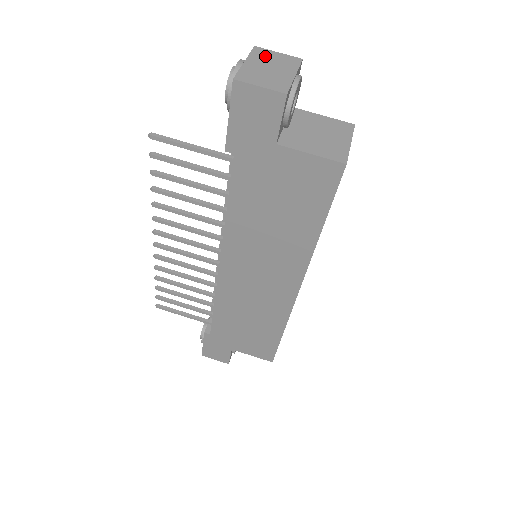
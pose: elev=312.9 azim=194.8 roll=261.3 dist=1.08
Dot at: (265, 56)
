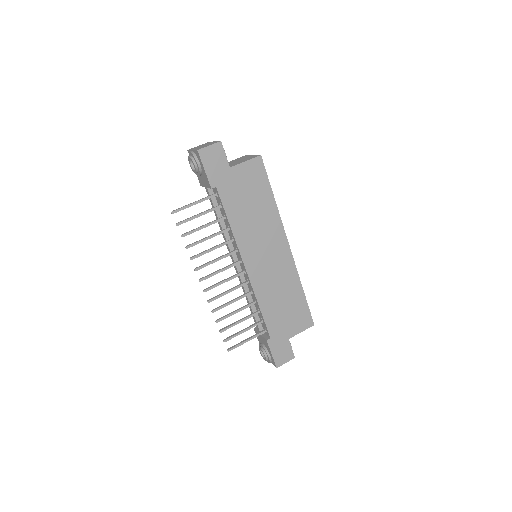
Dot at: (196, 147)
